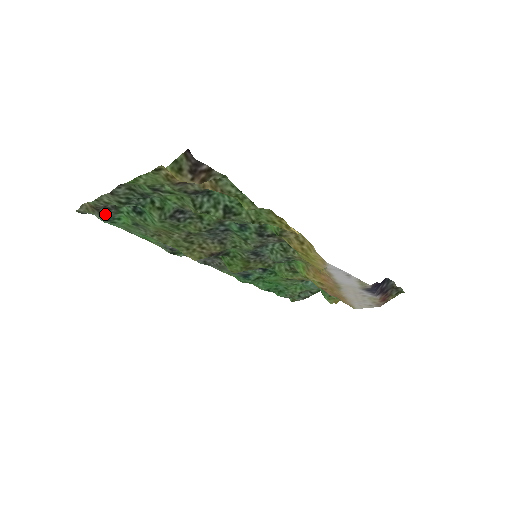
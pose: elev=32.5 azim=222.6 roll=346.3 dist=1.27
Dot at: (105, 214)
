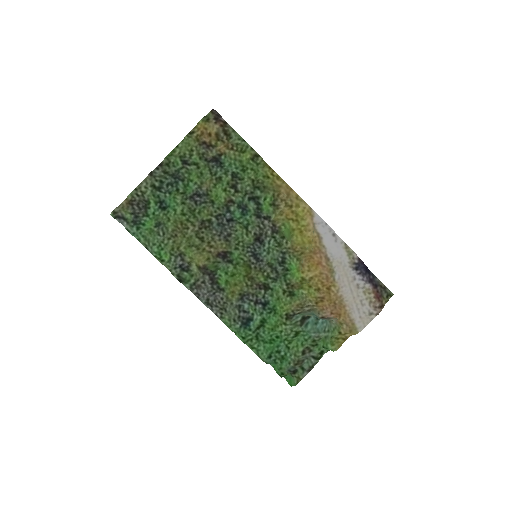
Dot at: (135, 214)
